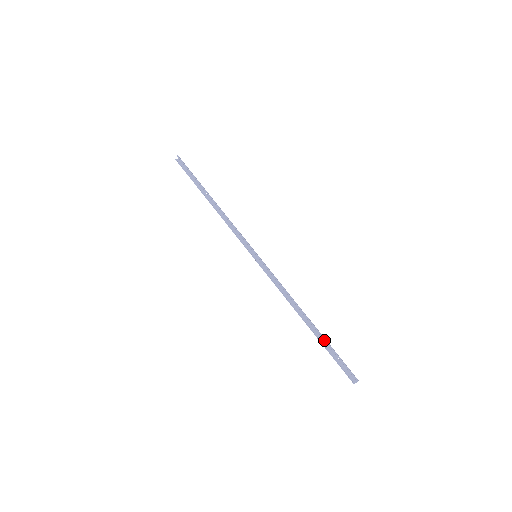
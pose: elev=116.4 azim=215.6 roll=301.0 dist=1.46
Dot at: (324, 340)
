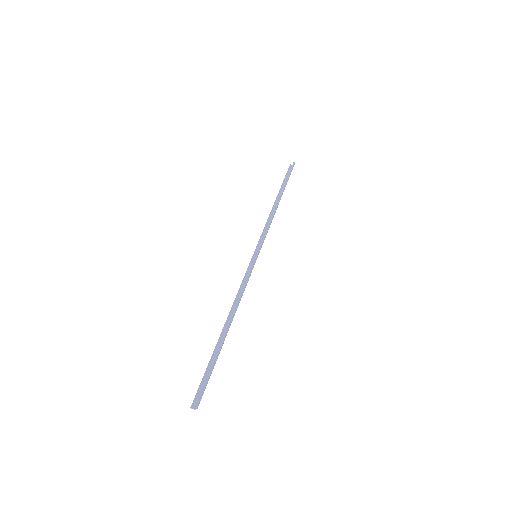
Dot at: (217, 351)
